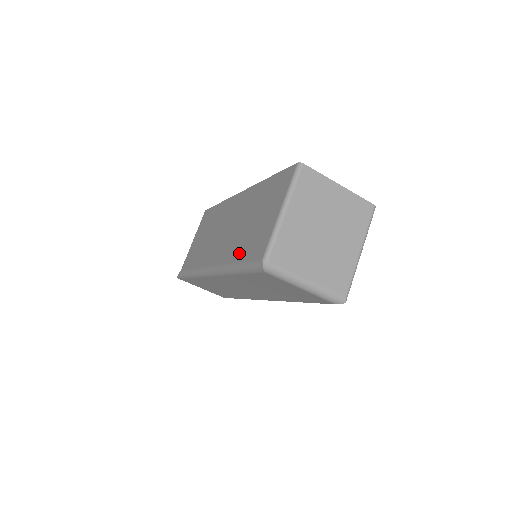
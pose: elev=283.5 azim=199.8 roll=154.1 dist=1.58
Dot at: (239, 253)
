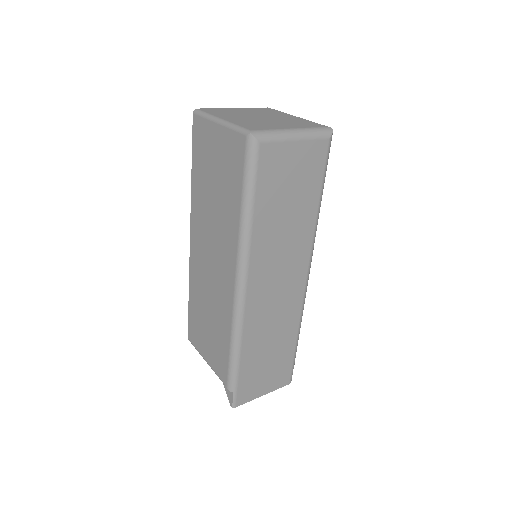
Dot at: (234, 202)
